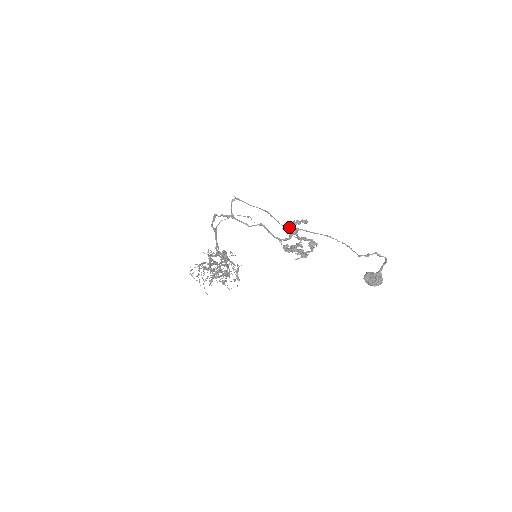
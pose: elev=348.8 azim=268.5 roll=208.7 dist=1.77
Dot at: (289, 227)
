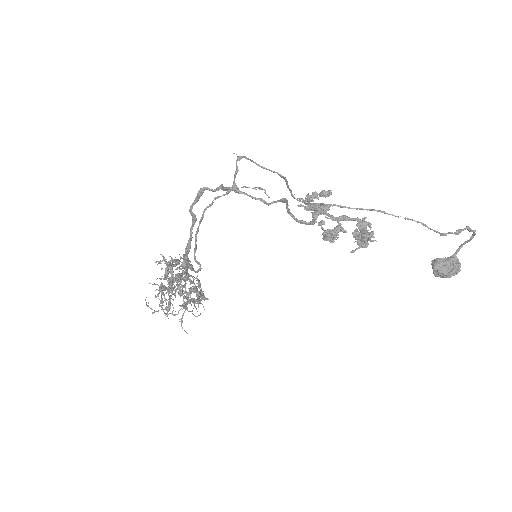
Dot at: (311, 203)
